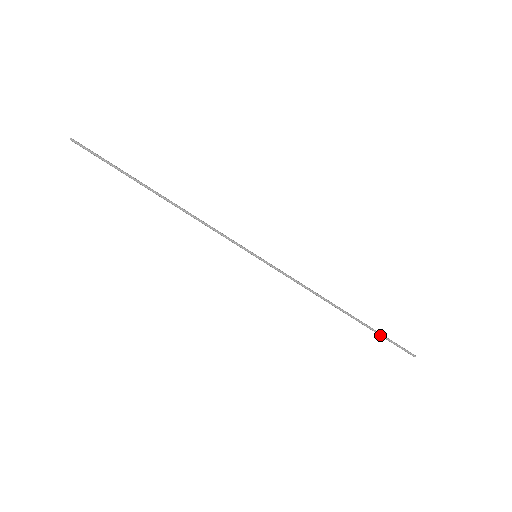
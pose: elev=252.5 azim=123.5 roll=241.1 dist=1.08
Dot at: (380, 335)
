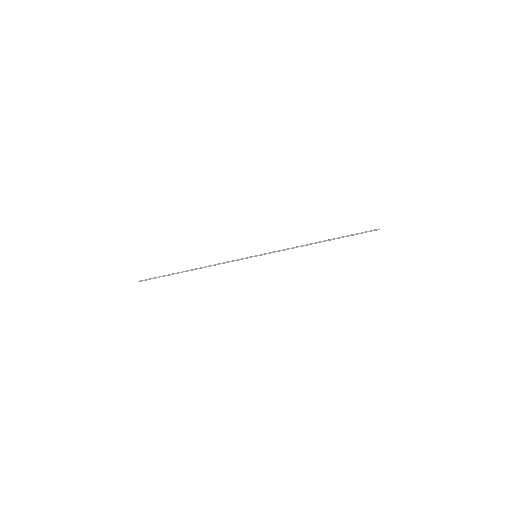
Dot at: occluded
